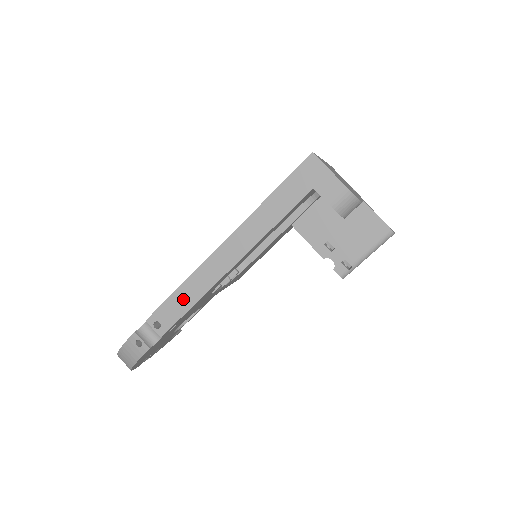
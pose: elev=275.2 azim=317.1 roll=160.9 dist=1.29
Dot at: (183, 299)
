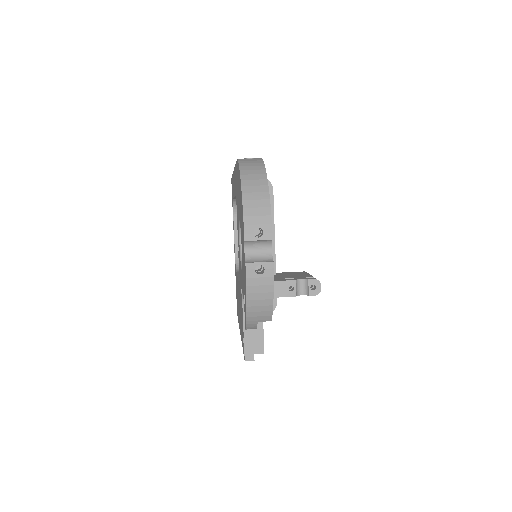
Dot at: occluded
